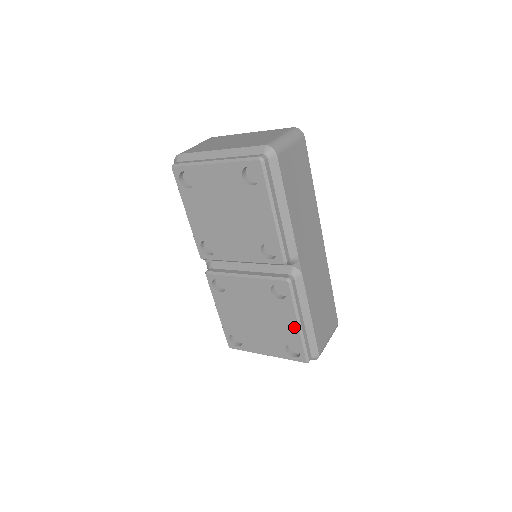
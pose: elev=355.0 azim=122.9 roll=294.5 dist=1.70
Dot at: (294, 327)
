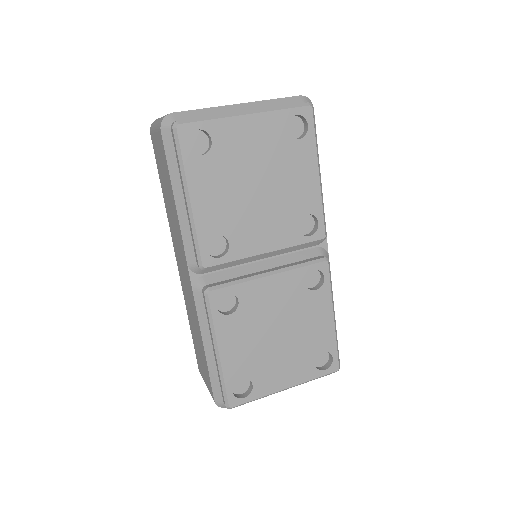
Dot at: (329, 324)
